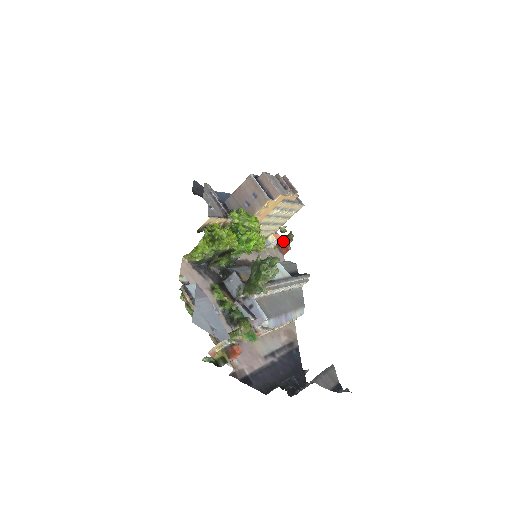
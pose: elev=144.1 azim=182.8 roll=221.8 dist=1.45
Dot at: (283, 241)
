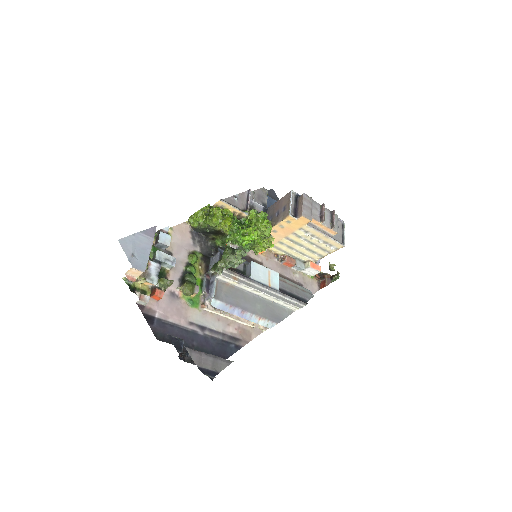
Dot at: occluded
